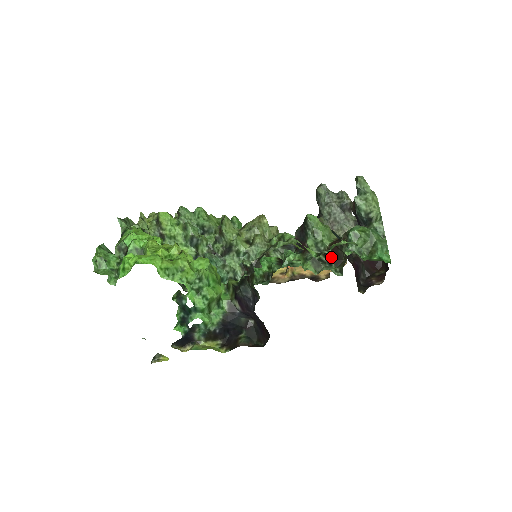
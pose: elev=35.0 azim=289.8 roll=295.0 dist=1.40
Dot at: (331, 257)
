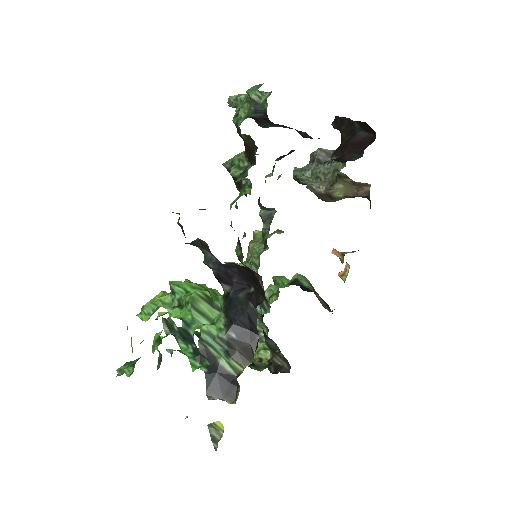
Dot at: (251, 156)
